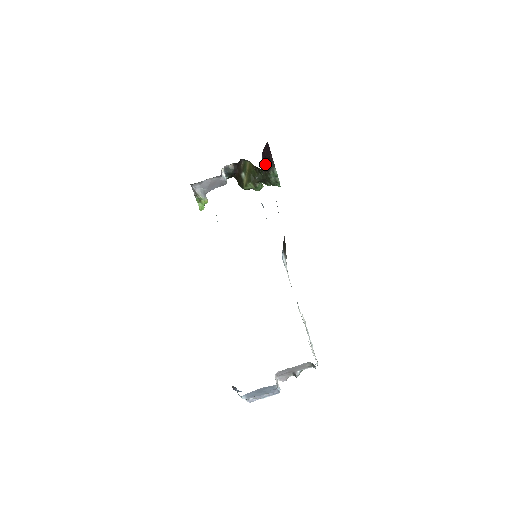
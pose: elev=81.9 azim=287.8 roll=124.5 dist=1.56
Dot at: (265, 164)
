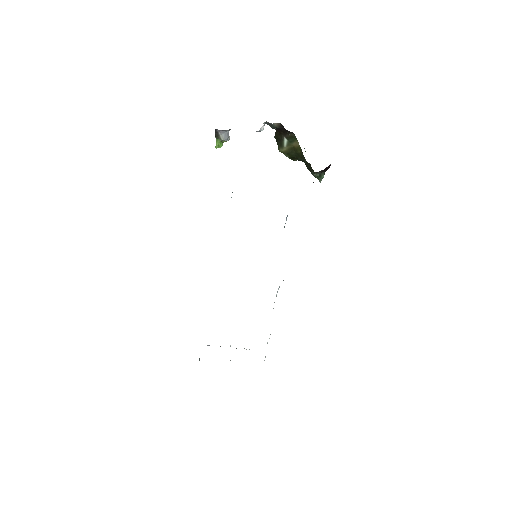
Dot at: occluded
